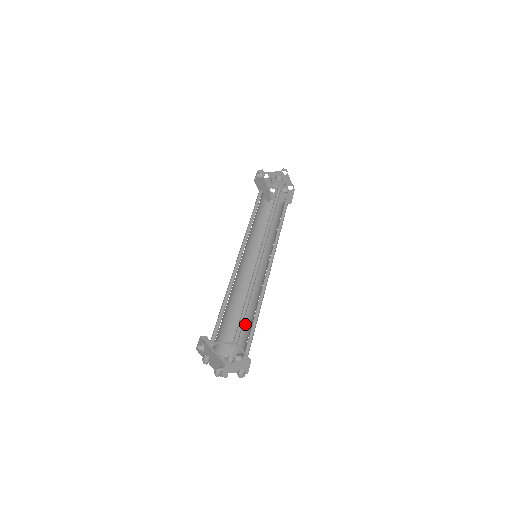
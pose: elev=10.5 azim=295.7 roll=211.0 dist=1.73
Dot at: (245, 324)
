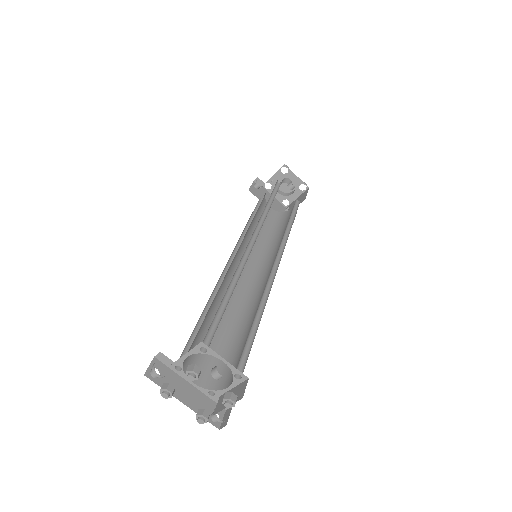
Dot at: (245, 338)
